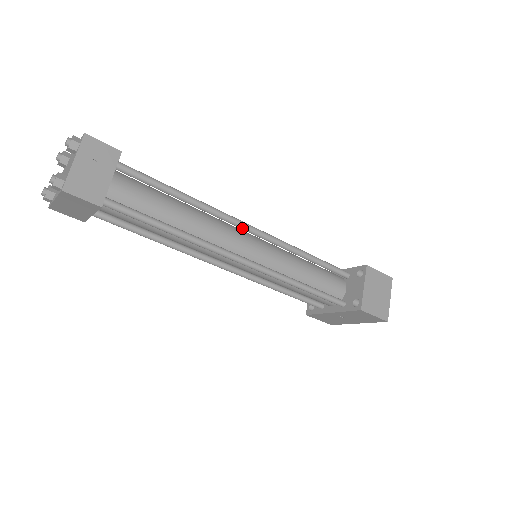
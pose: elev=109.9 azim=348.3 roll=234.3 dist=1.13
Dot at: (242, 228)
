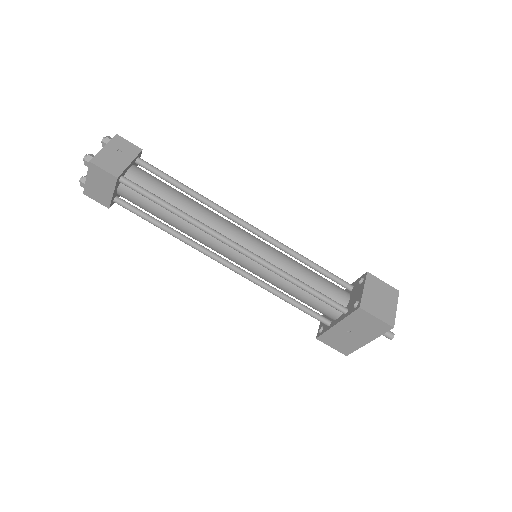
Dot at: (241, 224)
